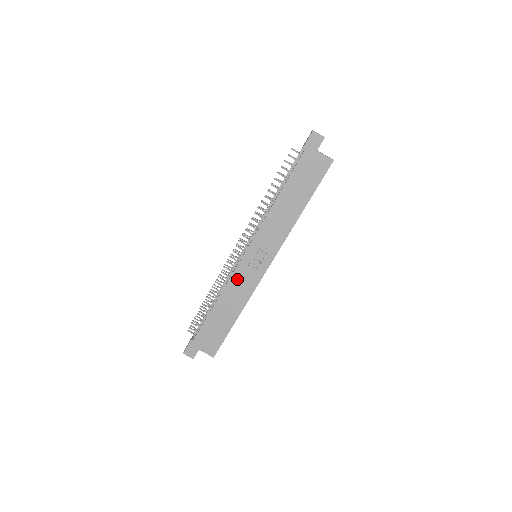
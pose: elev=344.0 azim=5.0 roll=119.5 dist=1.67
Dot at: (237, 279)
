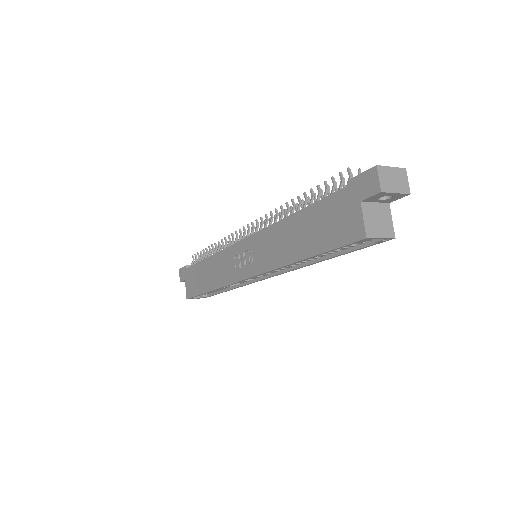
Dot at: (226, 257)
